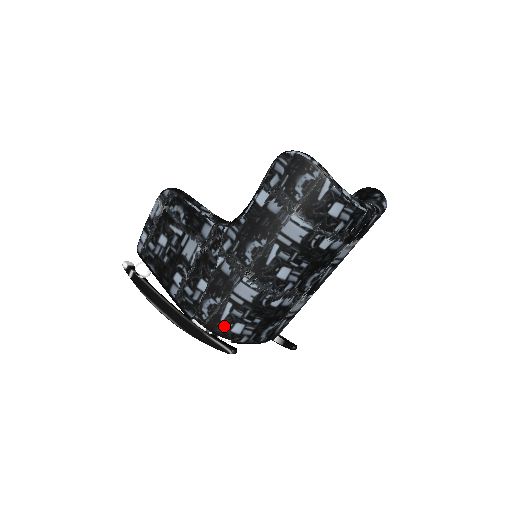
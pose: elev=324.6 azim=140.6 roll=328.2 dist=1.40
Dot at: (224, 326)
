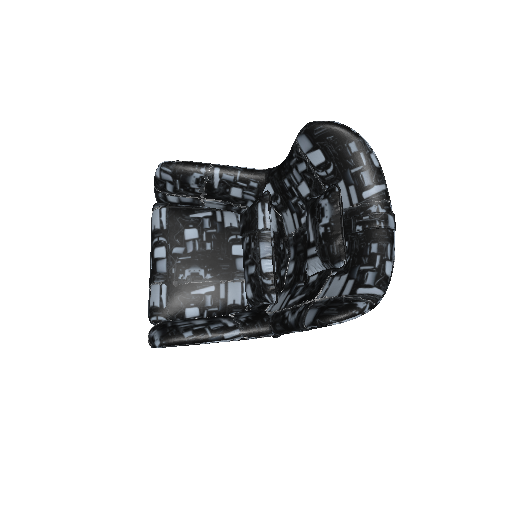
Dot at: occluded
